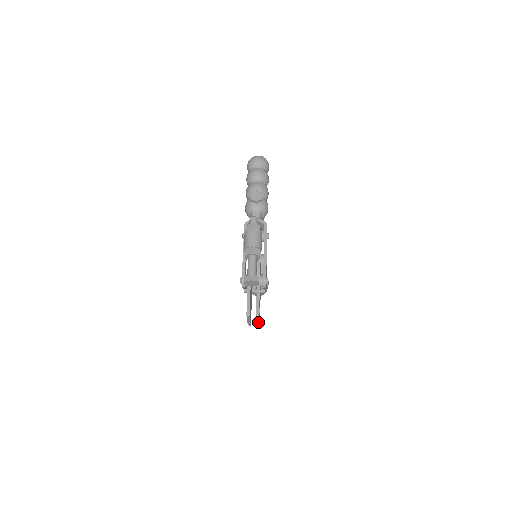
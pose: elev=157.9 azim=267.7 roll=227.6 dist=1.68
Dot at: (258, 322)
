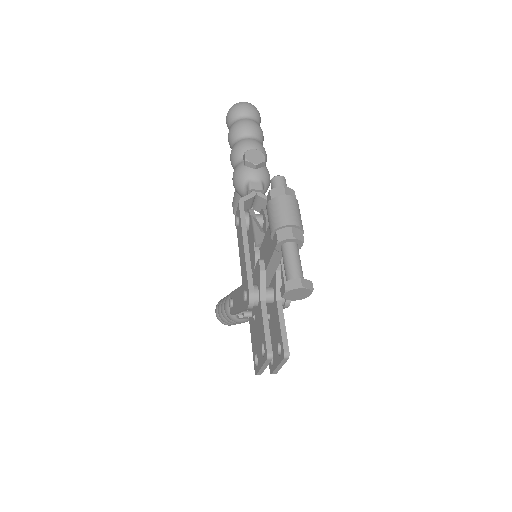
Dot at: (278, 368)
